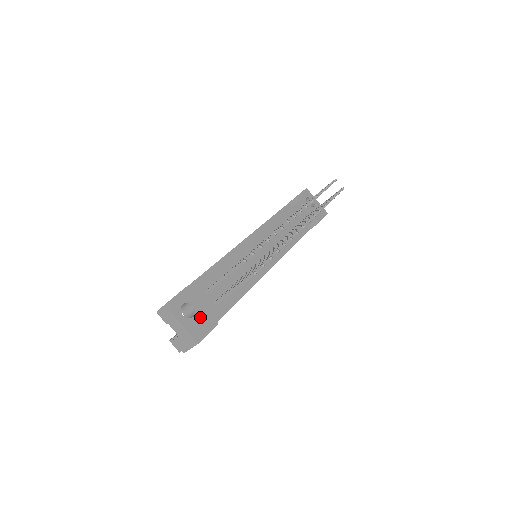
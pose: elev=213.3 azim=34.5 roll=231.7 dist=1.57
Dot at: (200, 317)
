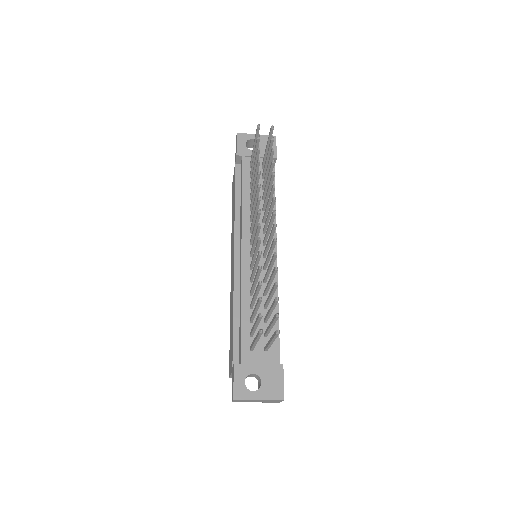
Dot at: (266, 376)
